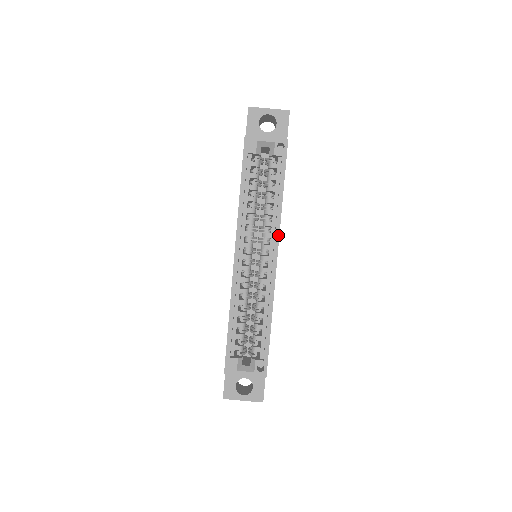
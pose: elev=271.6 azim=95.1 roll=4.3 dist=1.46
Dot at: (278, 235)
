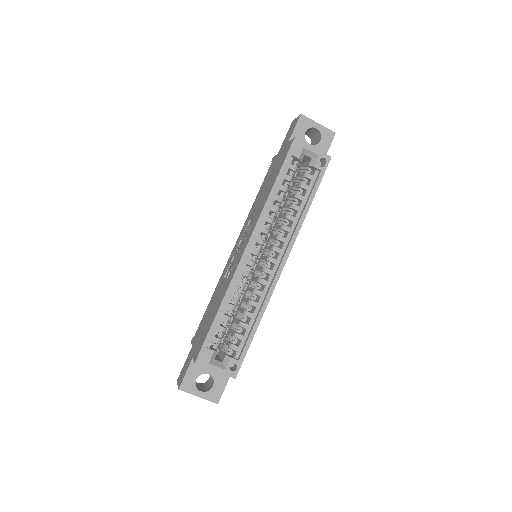
Dot at: (293, 242)
